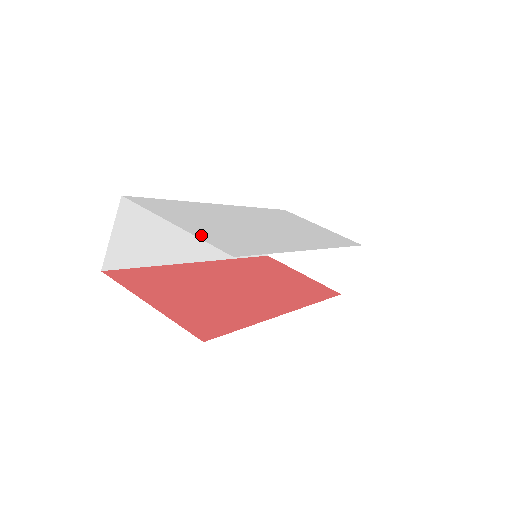
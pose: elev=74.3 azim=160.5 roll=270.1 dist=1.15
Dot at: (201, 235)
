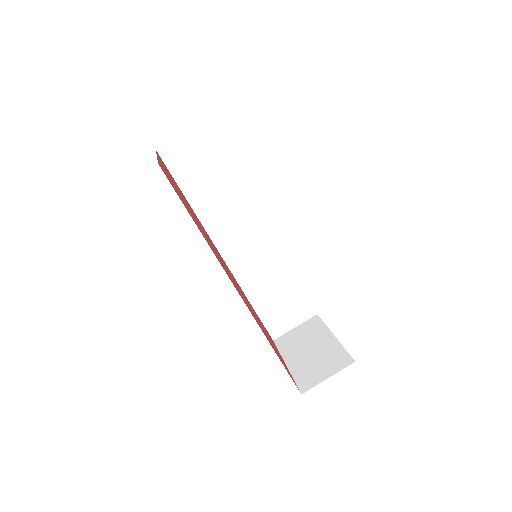
Dot at: occluded
